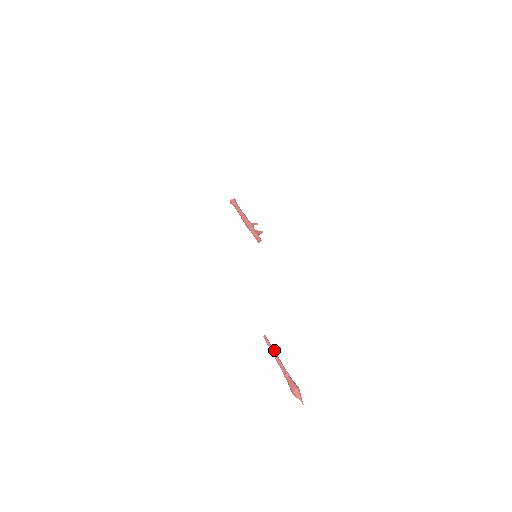
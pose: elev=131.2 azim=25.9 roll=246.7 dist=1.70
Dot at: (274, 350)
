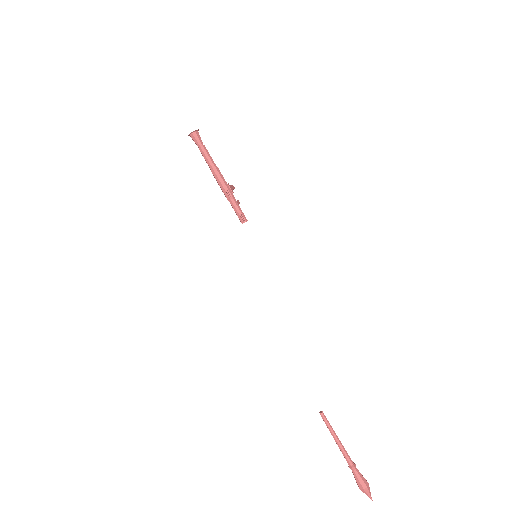
Dot at: occluded
